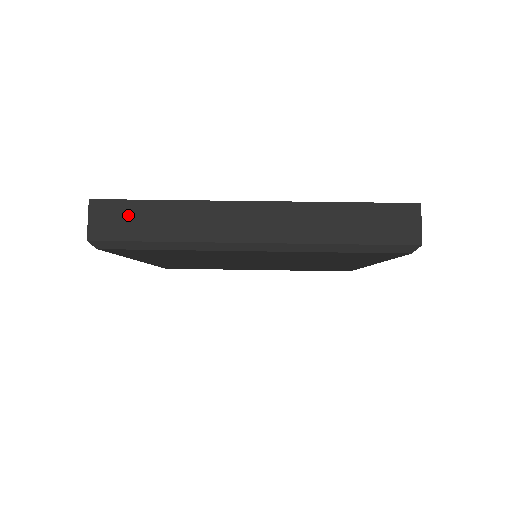
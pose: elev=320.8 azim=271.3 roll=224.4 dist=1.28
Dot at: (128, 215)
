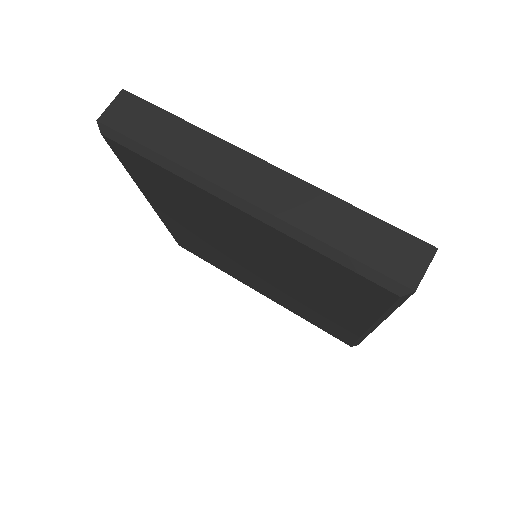
Dot at: (145, 117)
